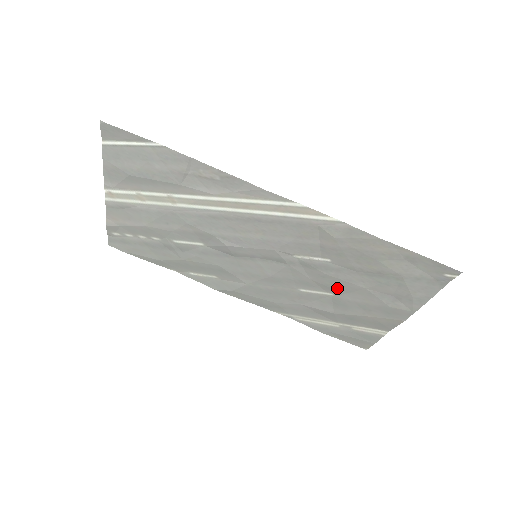
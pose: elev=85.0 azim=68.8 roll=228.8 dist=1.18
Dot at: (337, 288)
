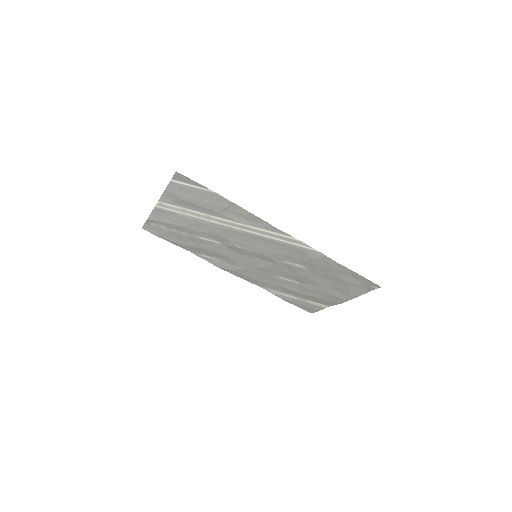
Dot at: (304, 281)
